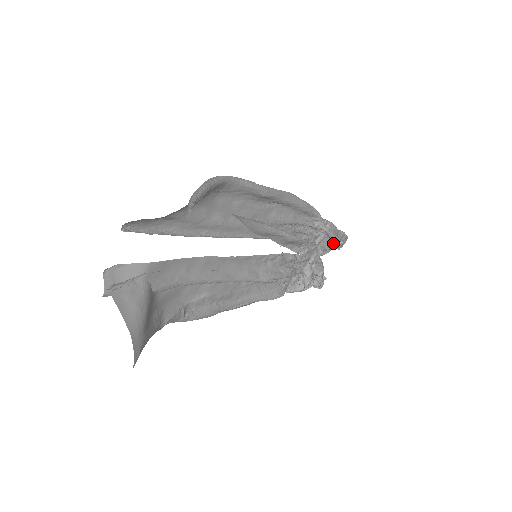
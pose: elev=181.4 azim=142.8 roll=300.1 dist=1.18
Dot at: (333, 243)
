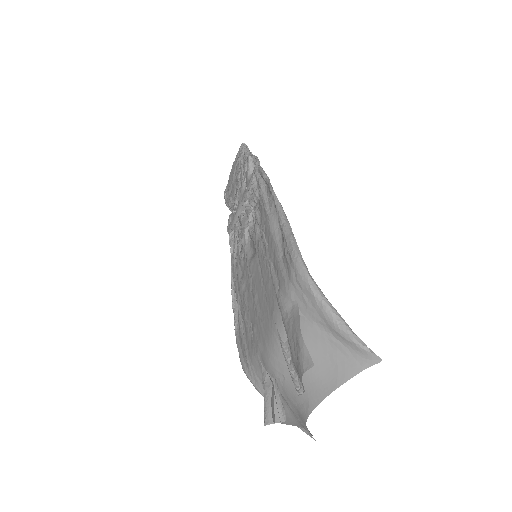
Dot at: occluded
